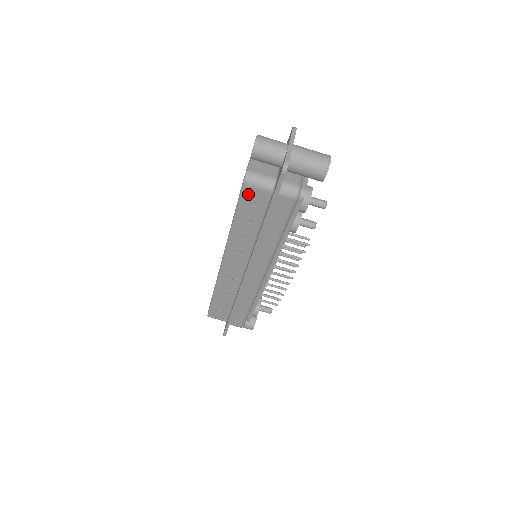
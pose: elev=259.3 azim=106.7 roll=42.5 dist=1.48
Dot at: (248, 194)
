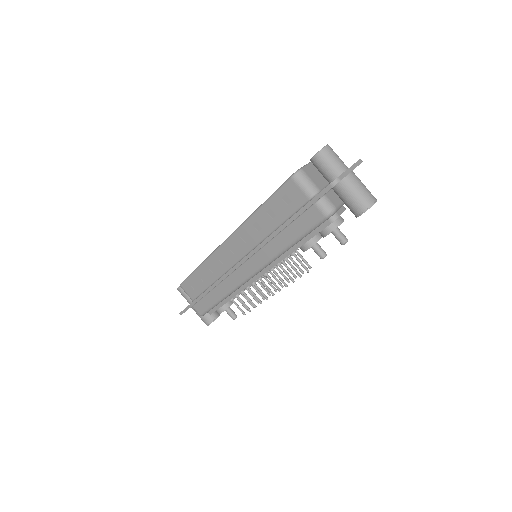
Dot at: (289, 189)
